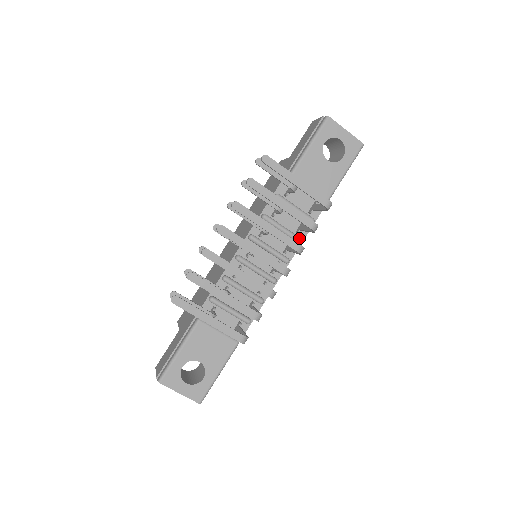
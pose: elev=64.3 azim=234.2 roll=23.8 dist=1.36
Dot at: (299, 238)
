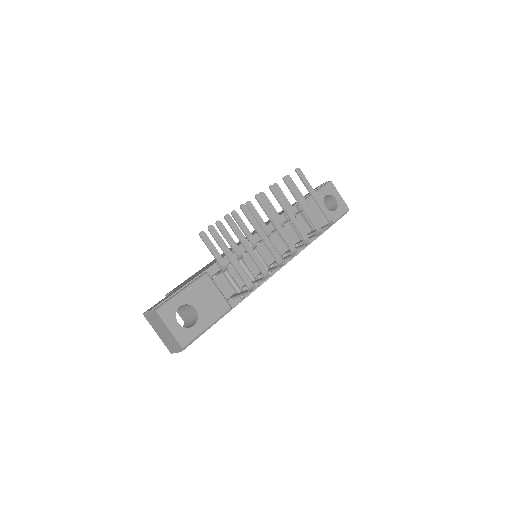
Dot at: occluded
